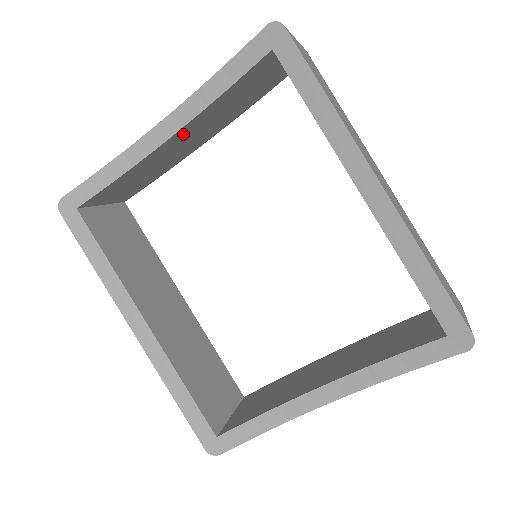
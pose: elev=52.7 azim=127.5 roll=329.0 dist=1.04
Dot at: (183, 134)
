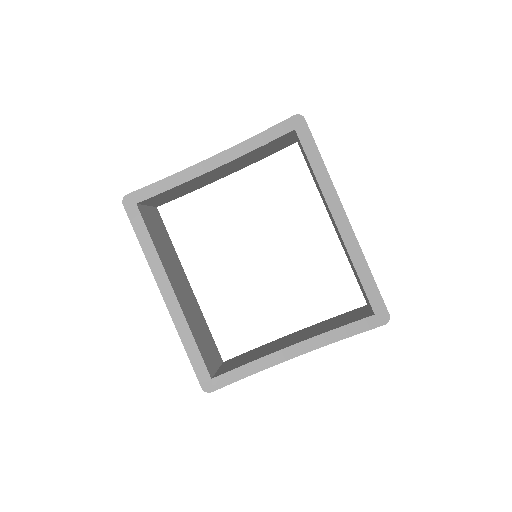
Dot at: (222, 168)
